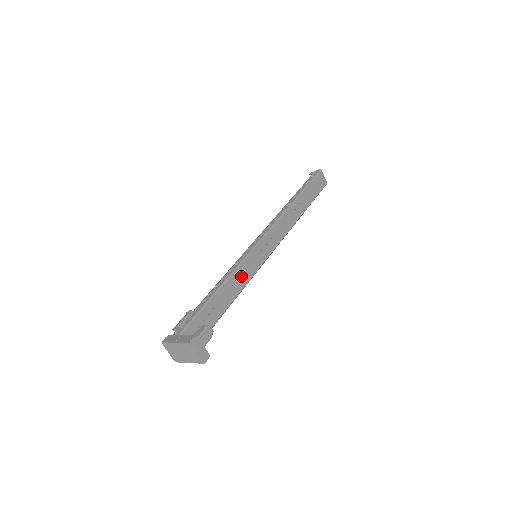
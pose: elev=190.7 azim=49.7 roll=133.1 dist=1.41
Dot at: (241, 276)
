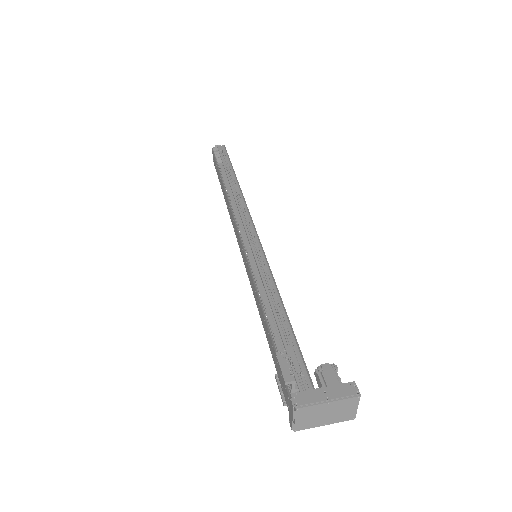
Dot at: occluded
